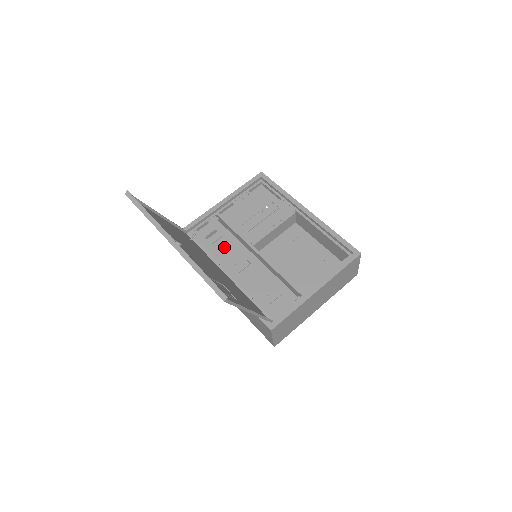
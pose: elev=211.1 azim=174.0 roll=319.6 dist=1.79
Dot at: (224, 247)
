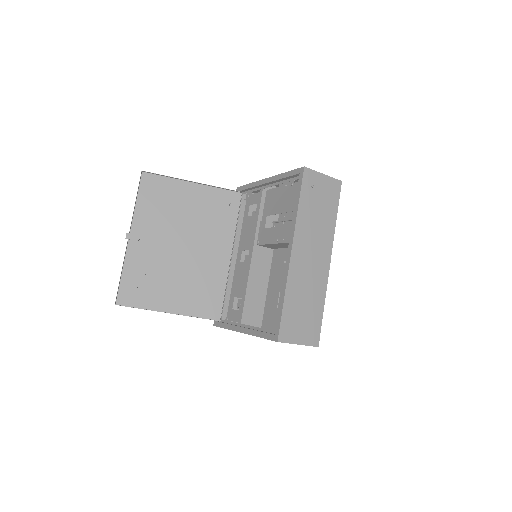
Dot at: (249, 227)
